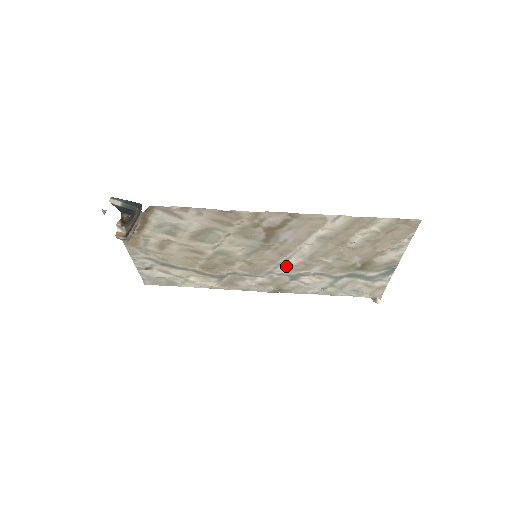
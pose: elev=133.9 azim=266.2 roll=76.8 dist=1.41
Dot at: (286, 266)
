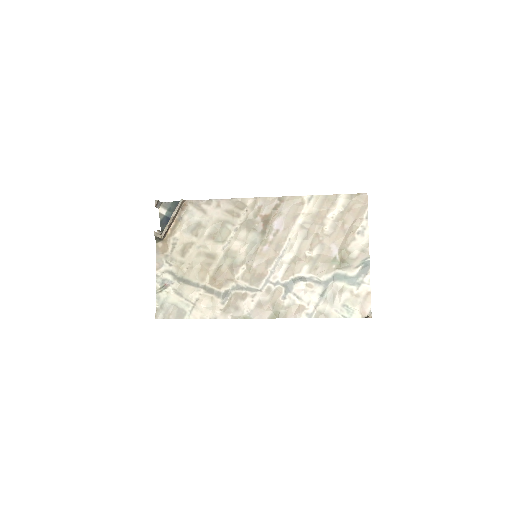
Dot at: (280, 268)
